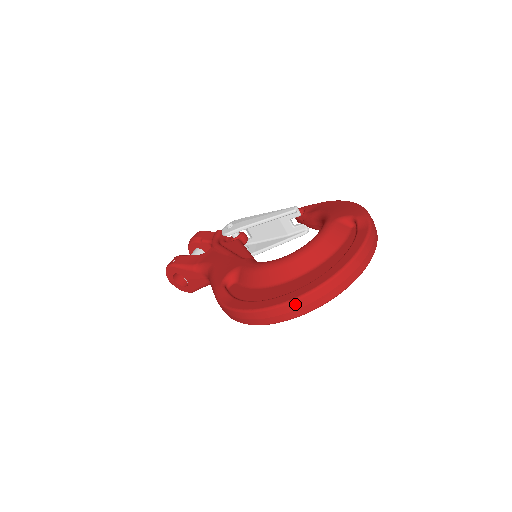
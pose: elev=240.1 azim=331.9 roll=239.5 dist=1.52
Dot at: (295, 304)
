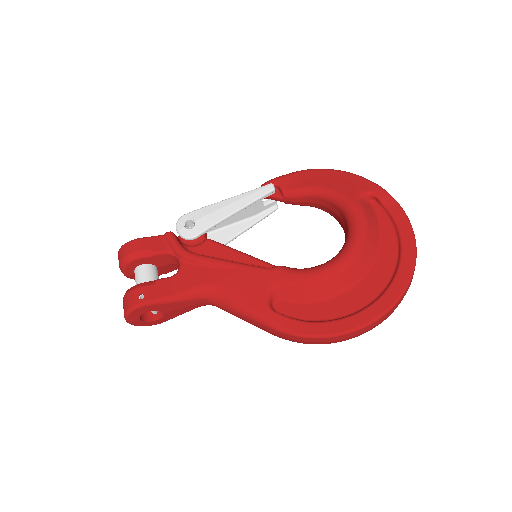
Dot at: (394, 307)
